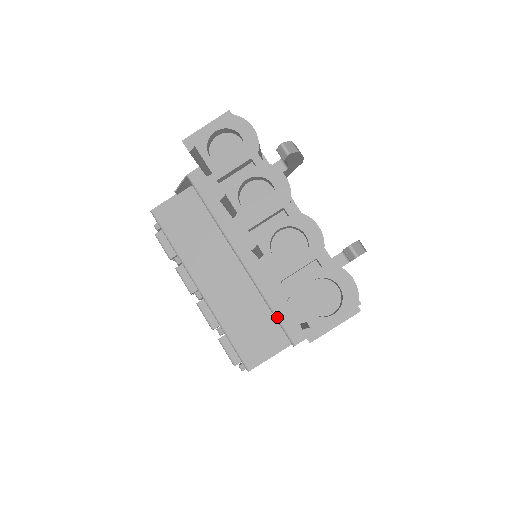
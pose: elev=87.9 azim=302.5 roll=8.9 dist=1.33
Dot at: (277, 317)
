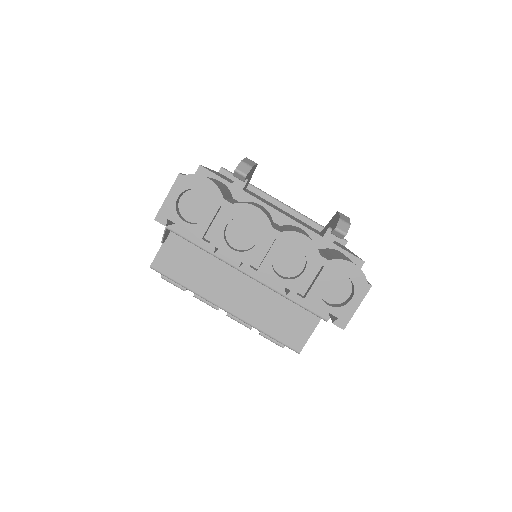
Dot at: (302, 306)
